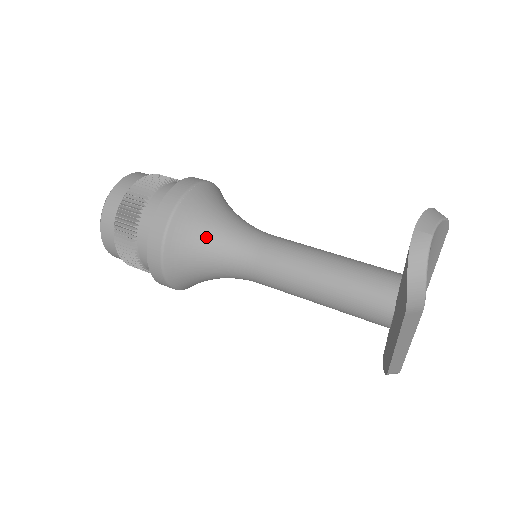
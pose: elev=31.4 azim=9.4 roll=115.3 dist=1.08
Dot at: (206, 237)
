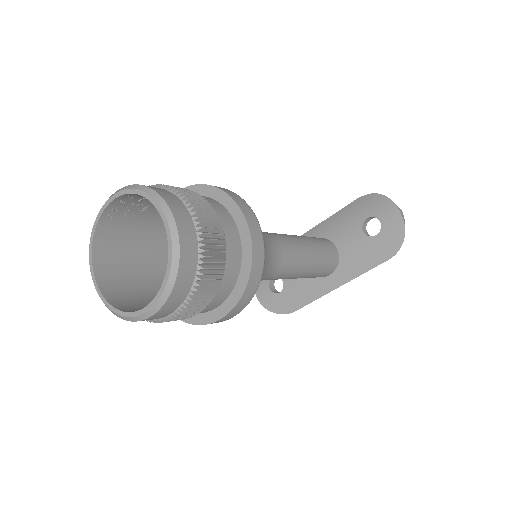
Dot at: occluded
